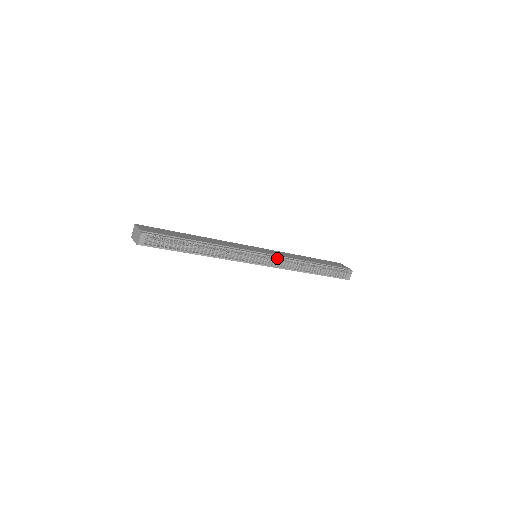
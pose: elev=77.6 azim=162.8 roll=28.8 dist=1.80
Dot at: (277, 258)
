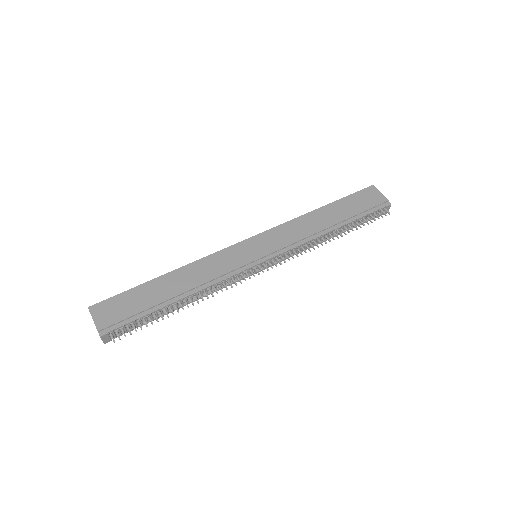
Dot at: (284, 253)
